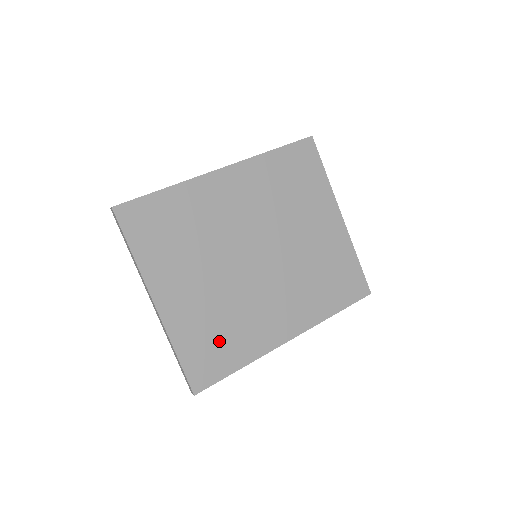
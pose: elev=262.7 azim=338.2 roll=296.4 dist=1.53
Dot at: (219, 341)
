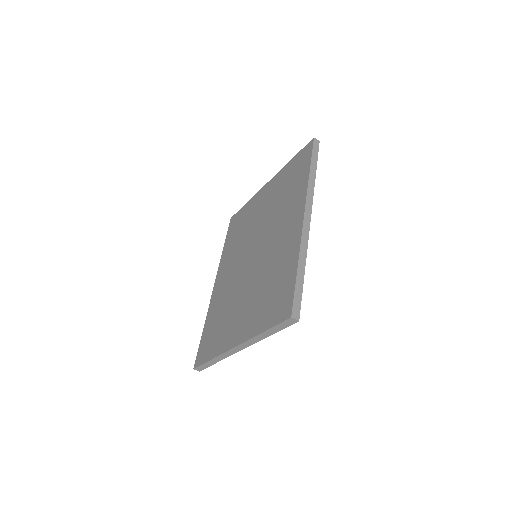
Dot at: occluded
